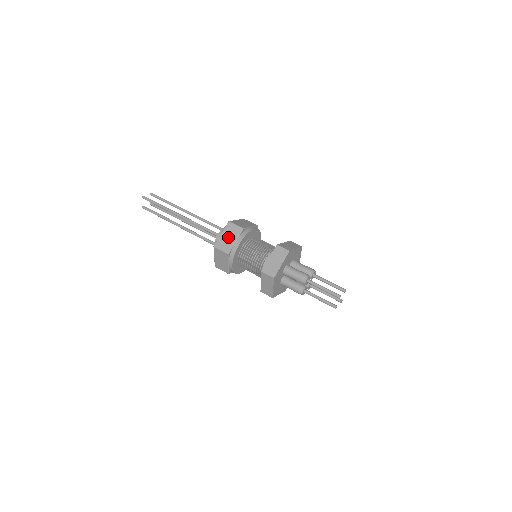
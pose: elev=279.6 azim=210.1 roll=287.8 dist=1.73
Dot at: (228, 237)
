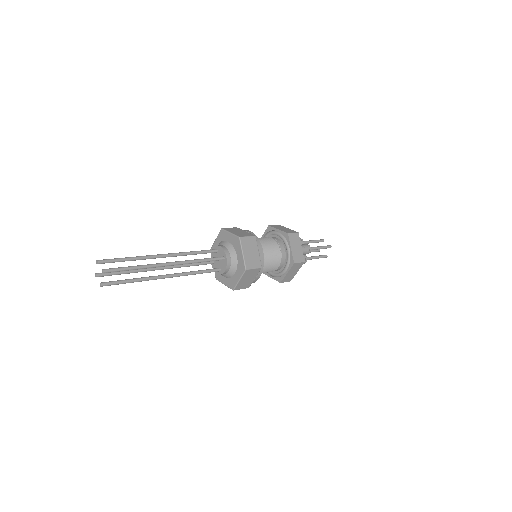
Dot at: (251, 252)
